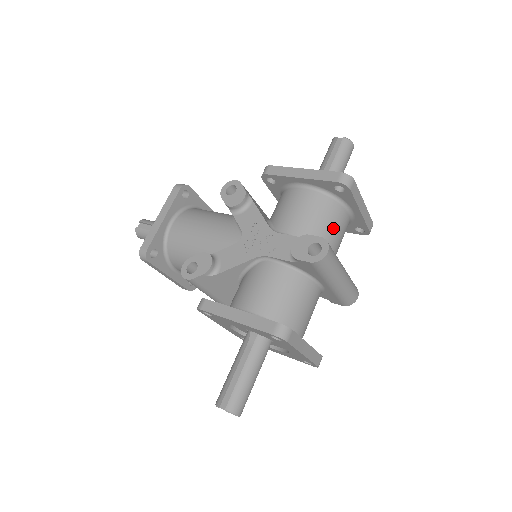
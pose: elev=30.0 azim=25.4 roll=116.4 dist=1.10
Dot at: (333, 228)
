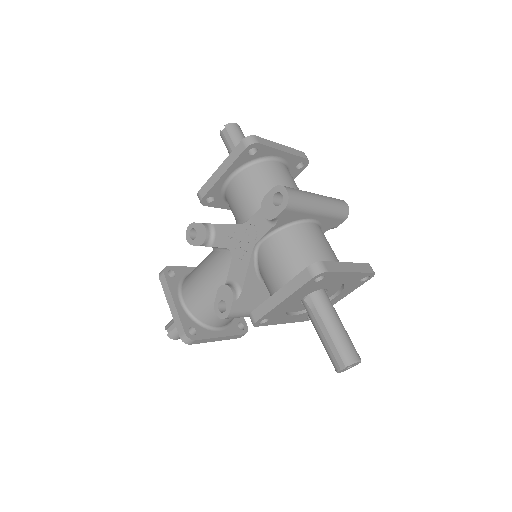
Dot at: (278, 179)
